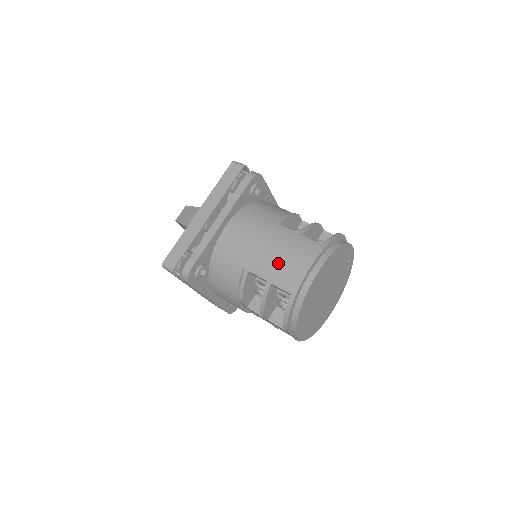
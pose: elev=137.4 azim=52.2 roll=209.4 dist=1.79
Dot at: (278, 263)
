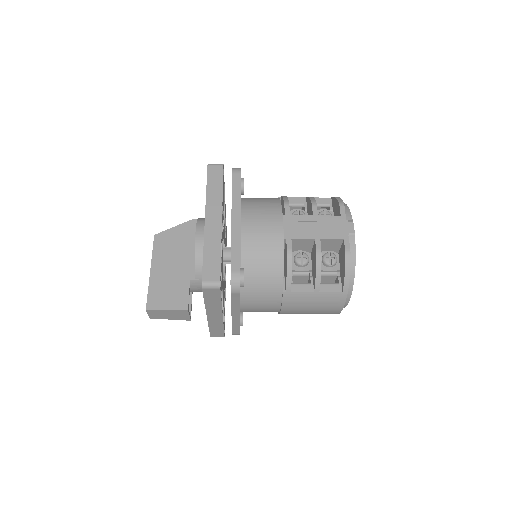
Dot at: occluded
